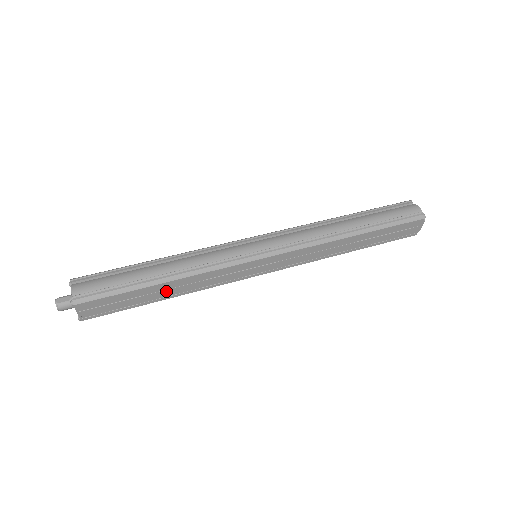
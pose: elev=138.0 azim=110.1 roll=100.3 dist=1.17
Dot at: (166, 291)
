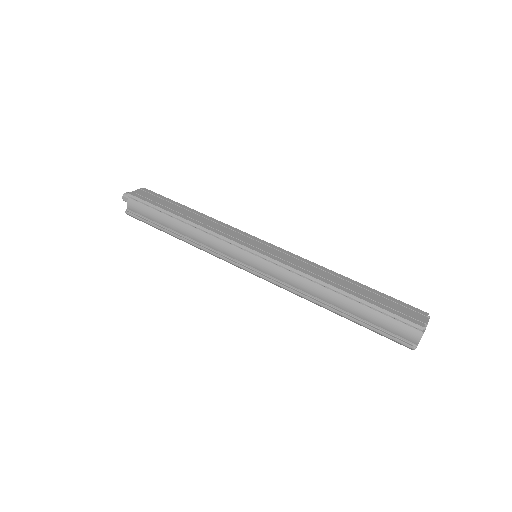
Dot at: occluded
